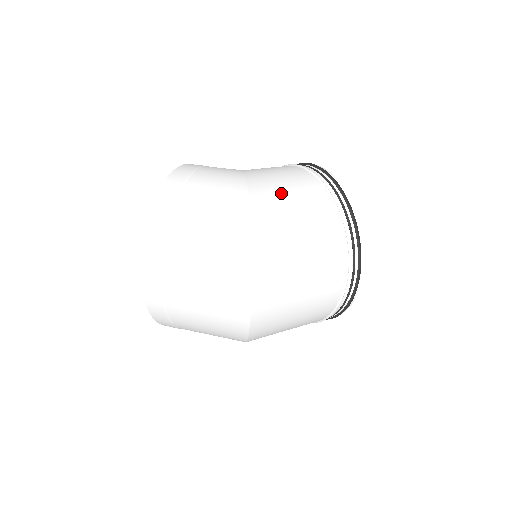
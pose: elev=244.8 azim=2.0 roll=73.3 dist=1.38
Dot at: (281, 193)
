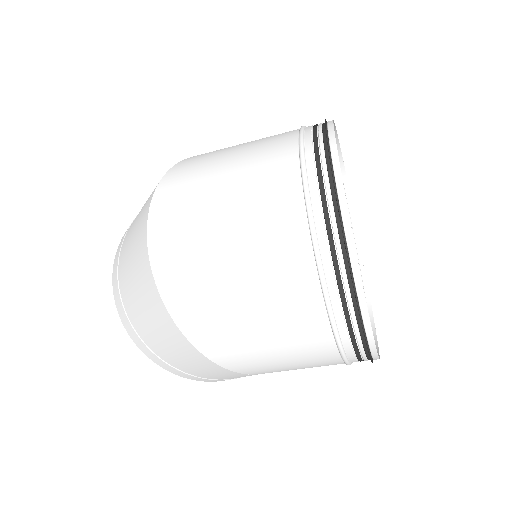
Dot at: occluded
